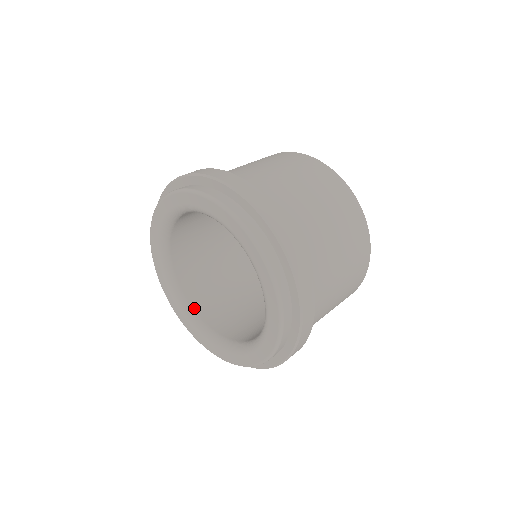
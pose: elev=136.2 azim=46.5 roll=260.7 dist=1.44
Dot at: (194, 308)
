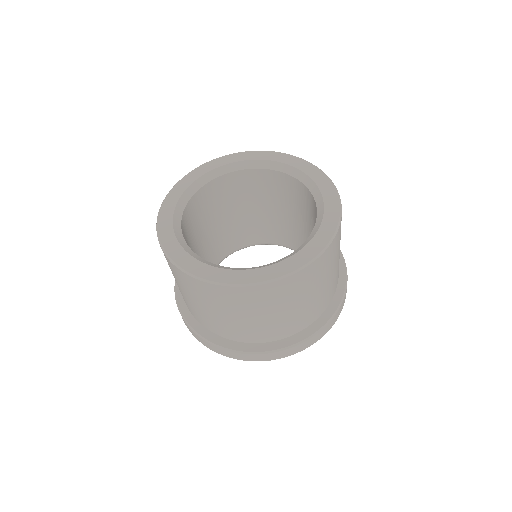
Dot at: (233, 251)
